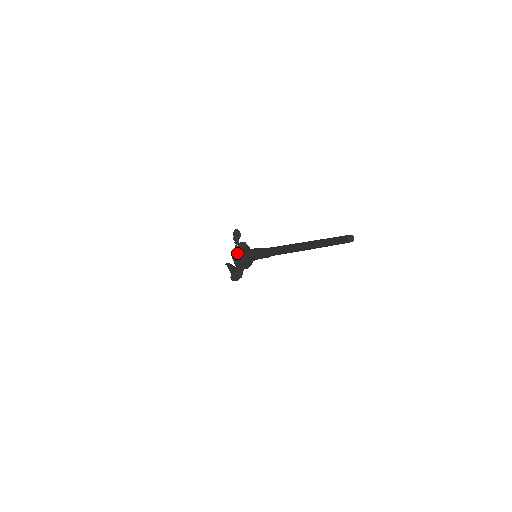
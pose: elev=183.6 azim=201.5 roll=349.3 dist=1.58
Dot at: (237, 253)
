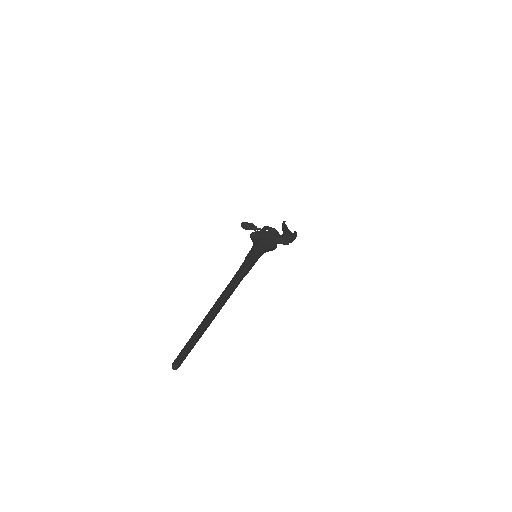
Dot at: occluded
